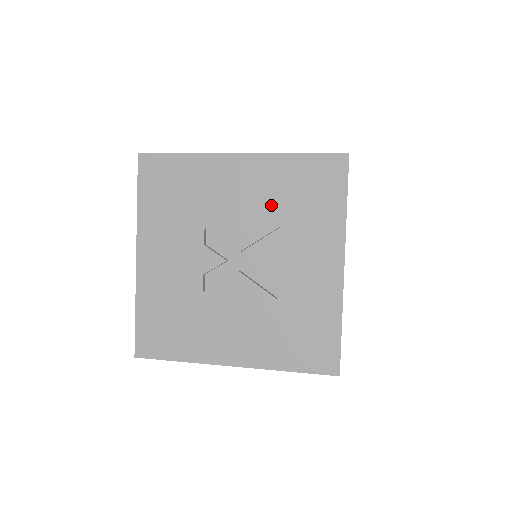
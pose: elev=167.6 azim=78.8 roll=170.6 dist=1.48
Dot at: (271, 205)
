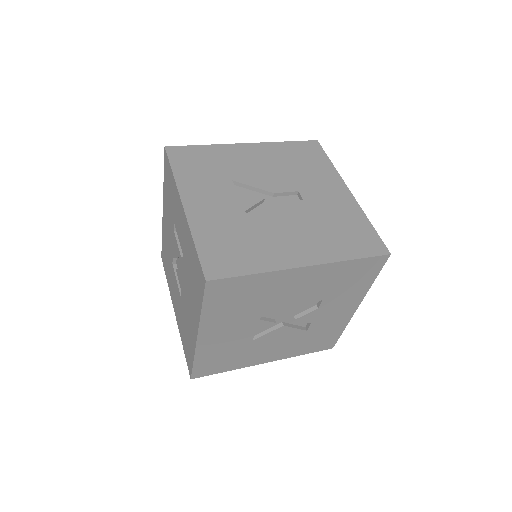
Dot at: (321, 290)
